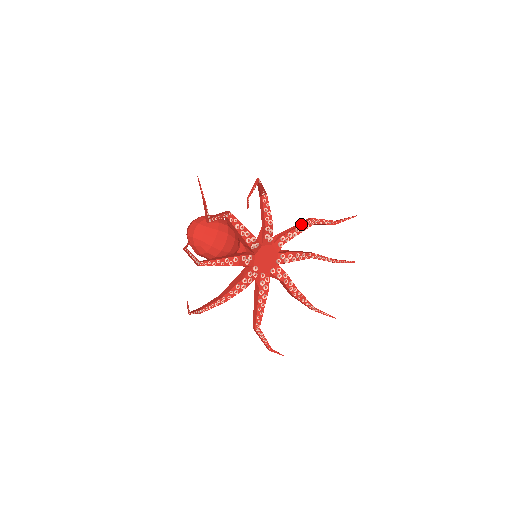
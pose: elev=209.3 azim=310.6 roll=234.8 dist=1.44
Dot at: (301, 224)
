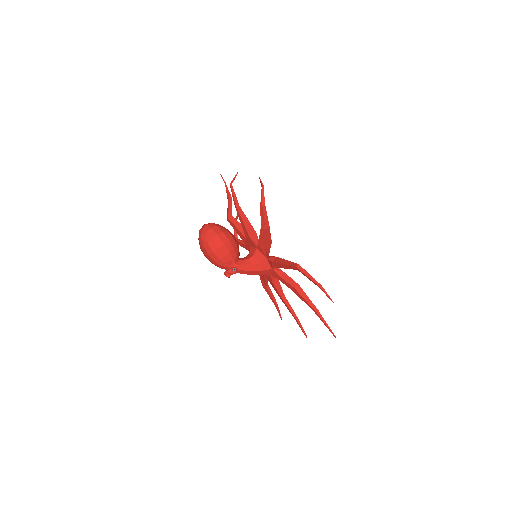
Dot at: occluded
